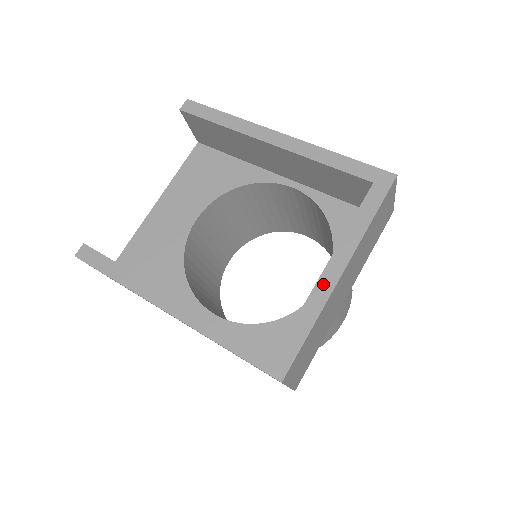
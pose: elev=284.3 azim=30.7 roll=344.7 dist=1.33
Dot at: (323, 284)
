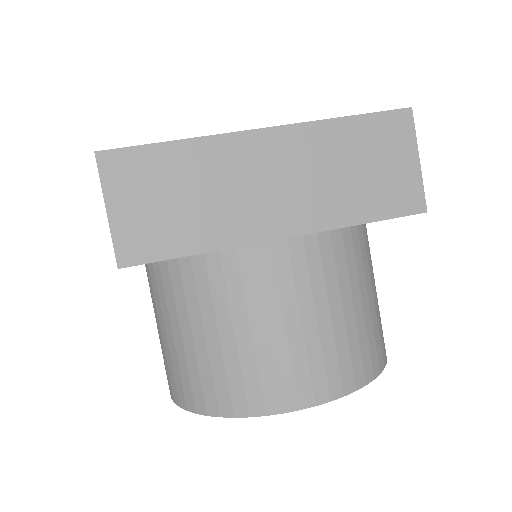
Dot at: occluded
